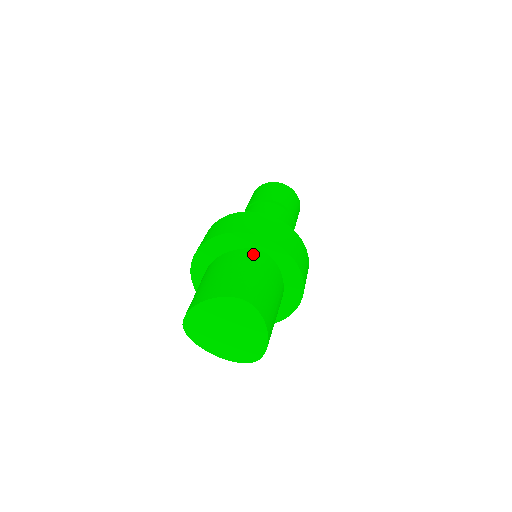
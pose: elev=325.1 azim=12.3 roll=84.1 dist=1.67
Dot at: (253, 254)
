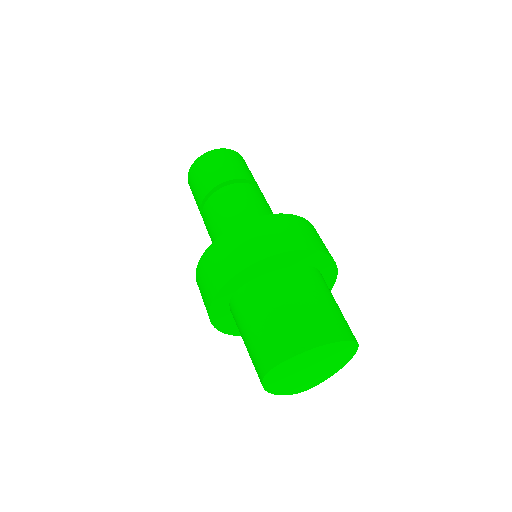
Dot at: (318, 275)
